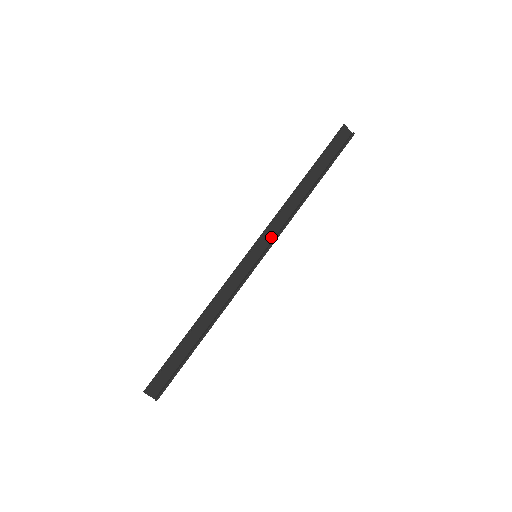
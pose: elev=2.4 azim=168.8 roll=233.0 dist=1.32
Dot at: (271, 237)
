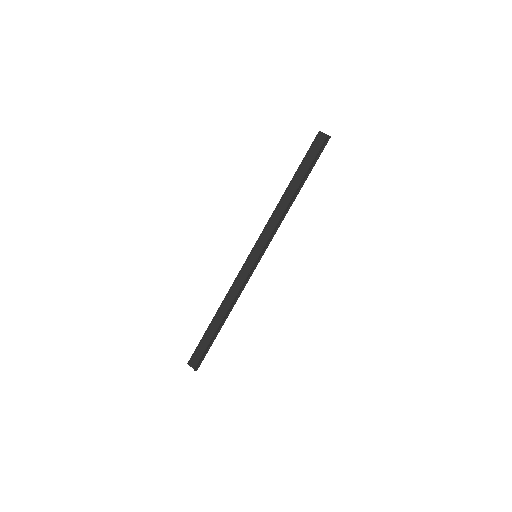
Dot at: (266, 239)
